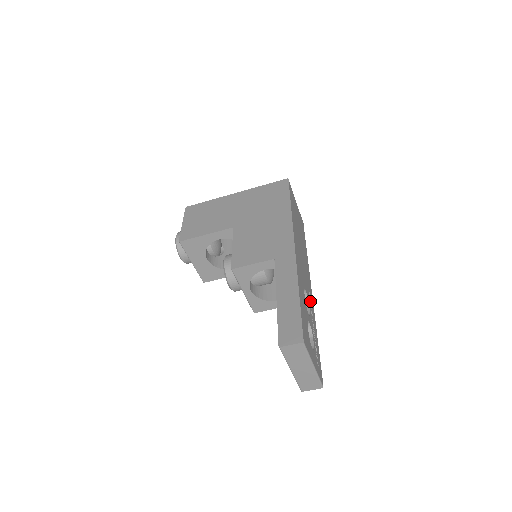
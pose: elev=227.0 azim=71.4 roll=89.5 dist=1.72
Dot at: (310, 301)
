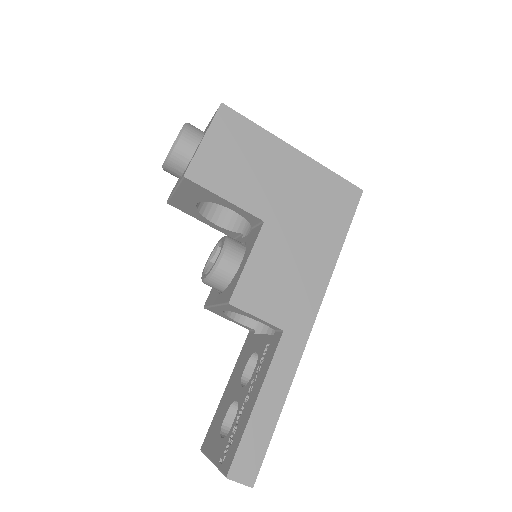
Dot at: occluded
